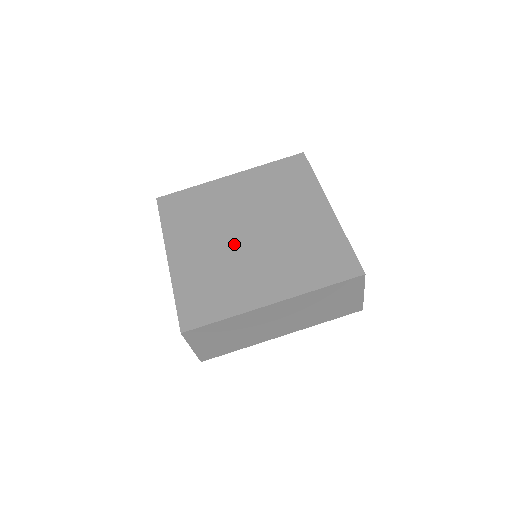
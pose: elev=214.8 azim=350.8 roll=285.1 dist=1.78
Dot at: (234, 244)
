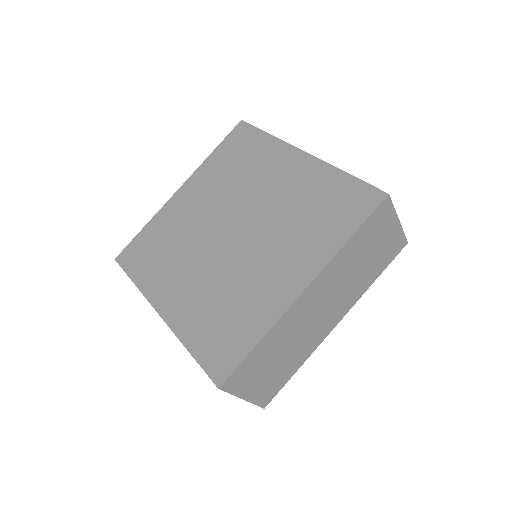
Dot at: (222, 254)
